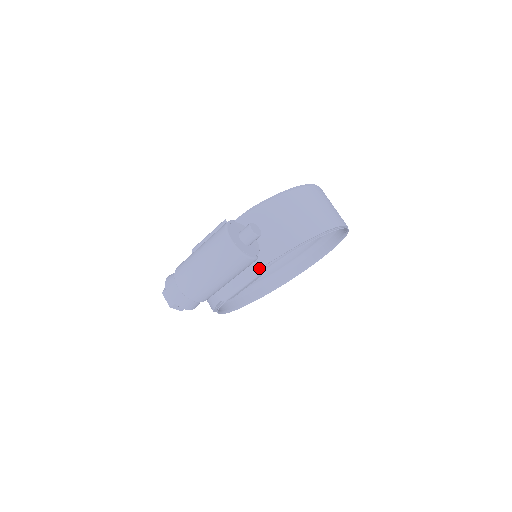
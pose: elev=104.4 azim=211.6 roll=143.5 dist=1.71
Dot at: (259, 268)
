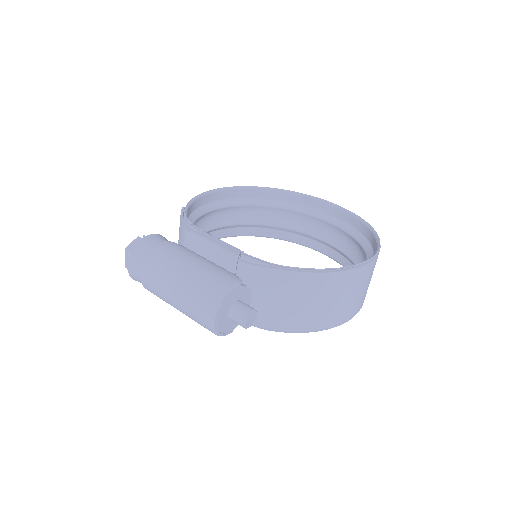
Dot at: occluded
